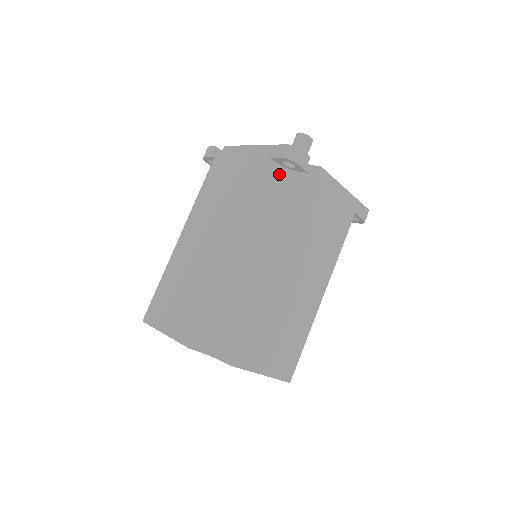
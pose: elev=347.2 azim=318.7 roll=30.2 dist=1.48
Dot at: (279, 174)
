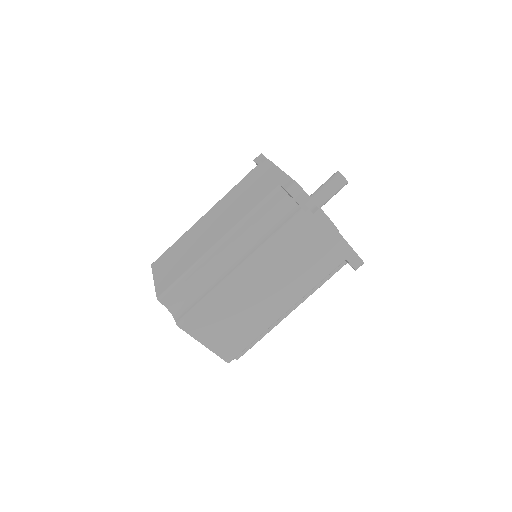
Dot at: (284, 201)
